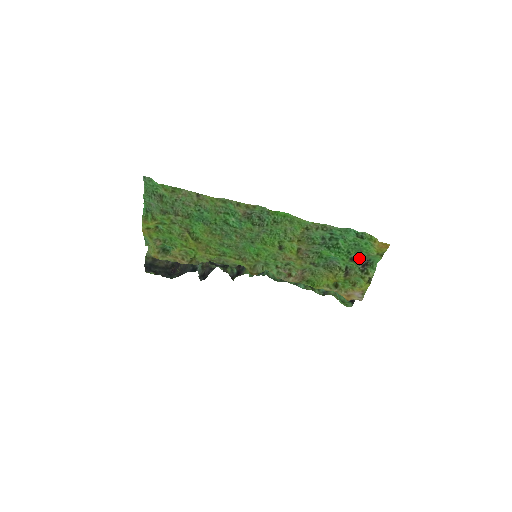
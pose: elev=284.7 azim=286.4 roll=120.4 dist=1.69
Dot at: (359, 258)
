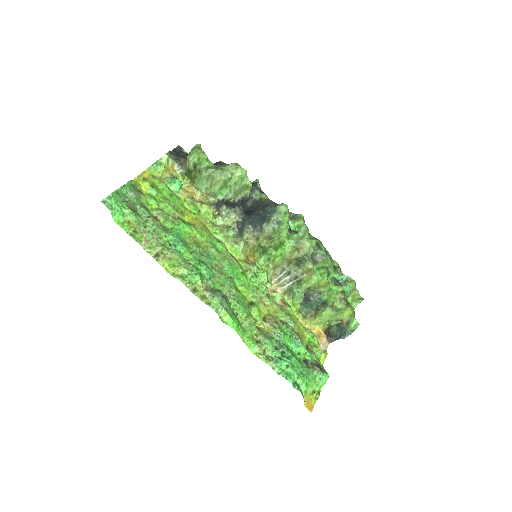
Dot at: (312, 366)
